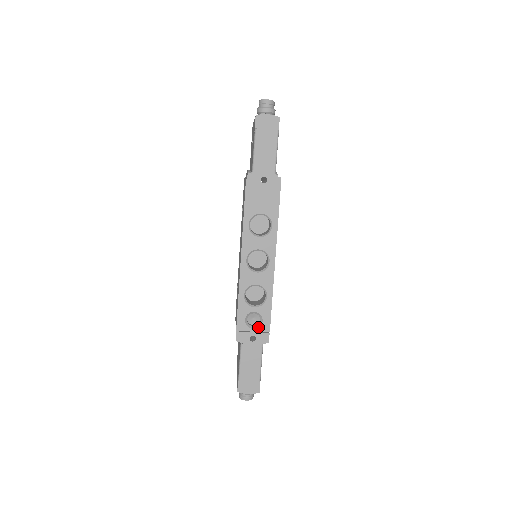
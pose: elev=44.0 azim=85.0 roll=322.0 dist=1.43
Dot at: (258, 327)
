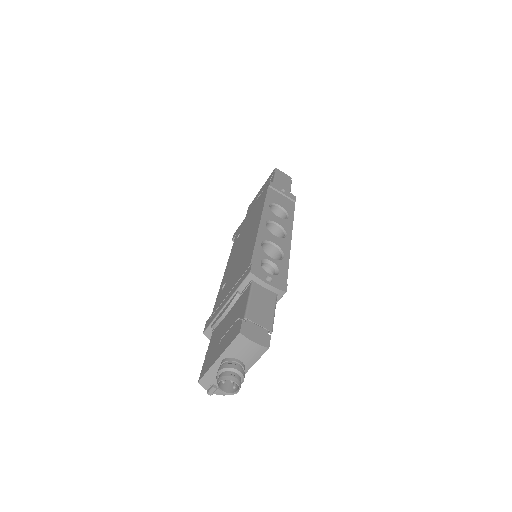
Dot at: (274, 275)
